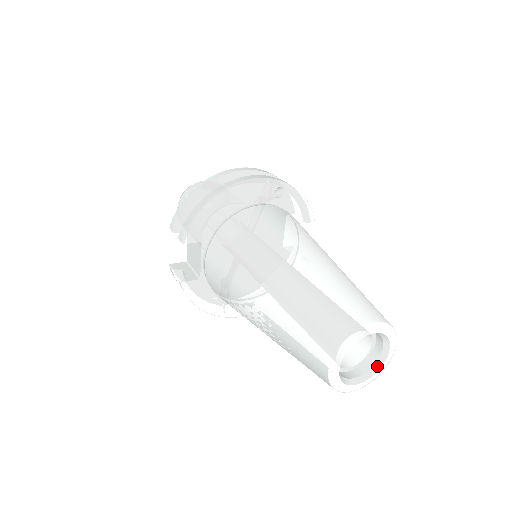
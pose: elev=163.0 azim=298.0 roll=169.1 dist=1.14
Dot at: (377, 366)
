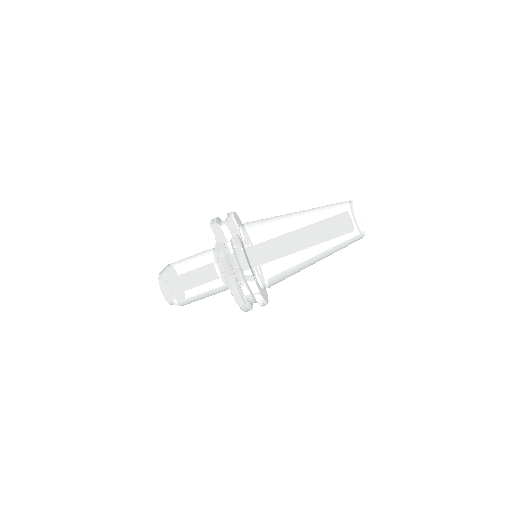
Dot at: occluded
